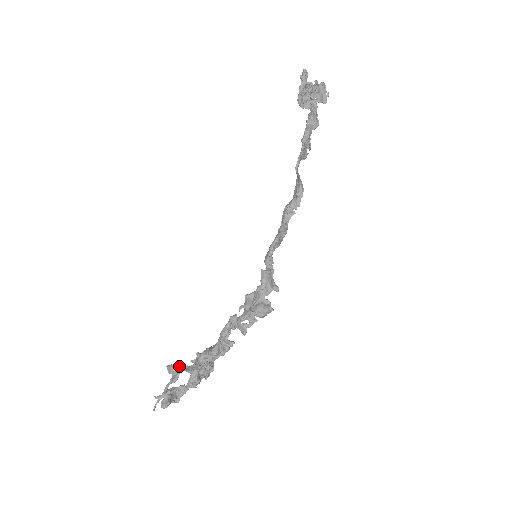
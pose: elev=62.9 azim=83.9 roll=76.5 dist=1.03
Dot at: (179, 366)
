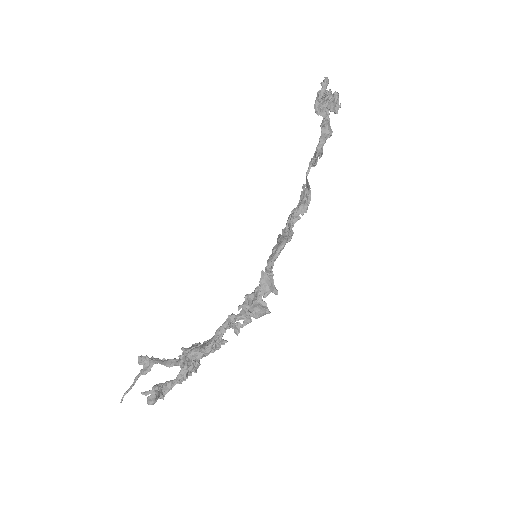
Dot at: (153, 358)
